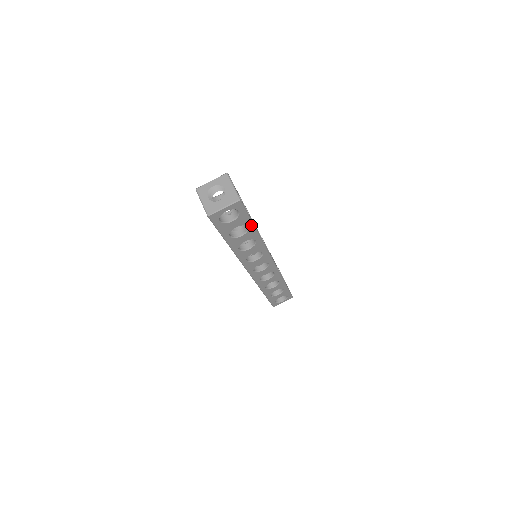
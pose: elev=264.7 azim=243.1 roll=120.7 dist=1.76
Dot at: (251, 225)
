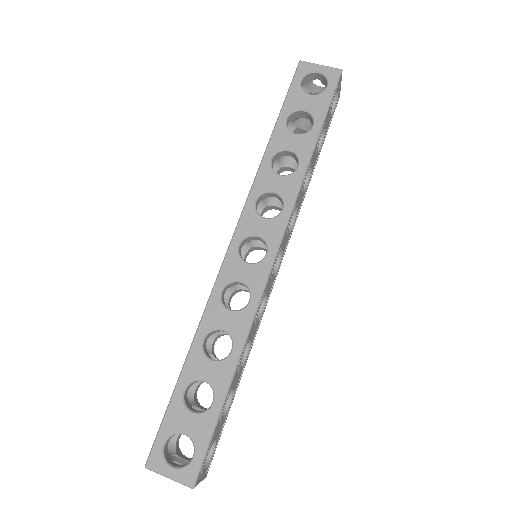
Dot at: (318, 126)
